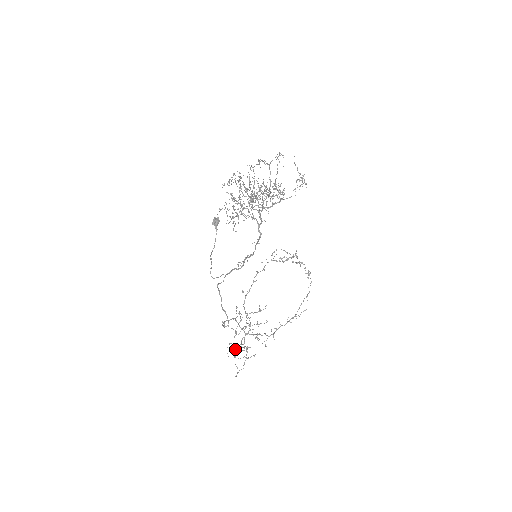
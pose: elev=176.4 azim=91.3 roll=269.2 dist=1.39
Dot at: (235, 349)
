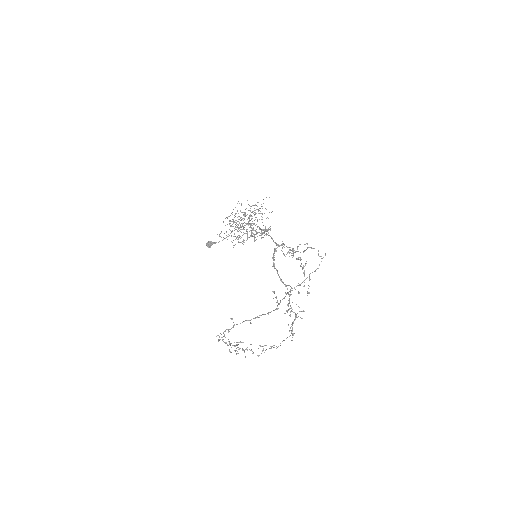
Dot at: (300, 260)
